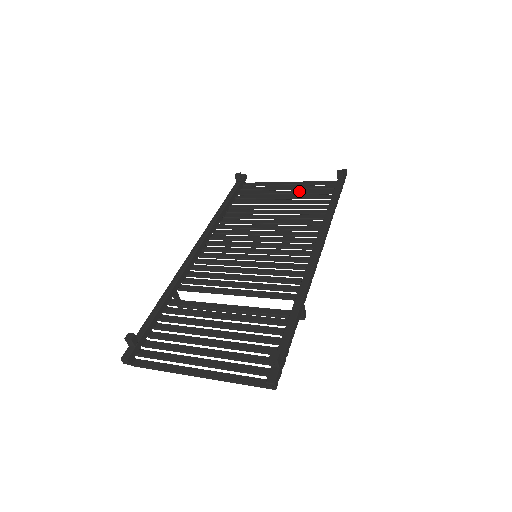
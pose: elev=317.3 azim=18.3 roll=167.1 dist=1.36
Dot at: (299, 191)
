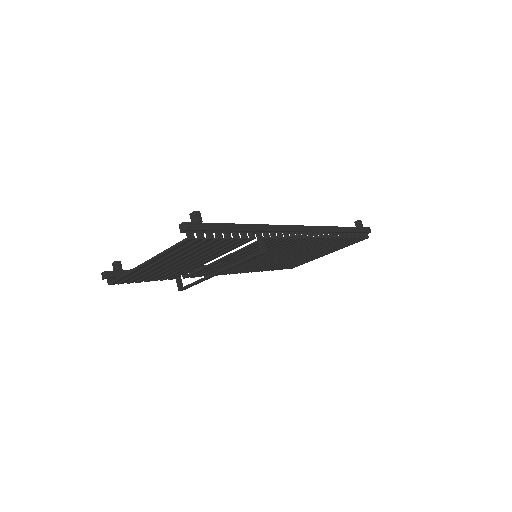
Dot at: occluded
